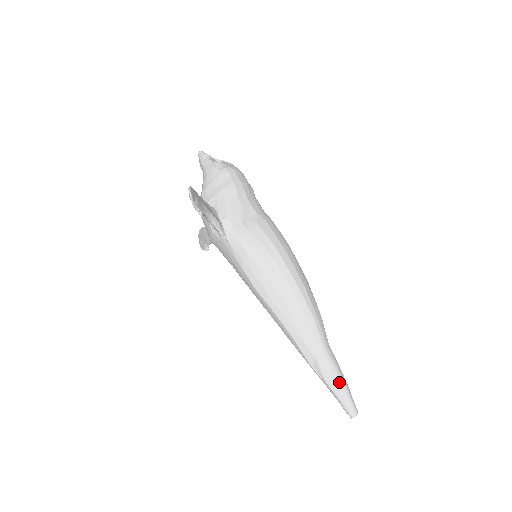
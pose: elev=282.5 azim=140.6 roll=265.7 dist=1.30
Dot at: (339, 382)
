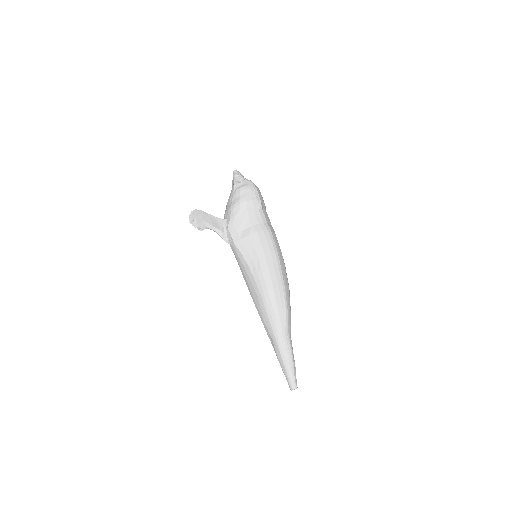
Dot at: (285, 363)
